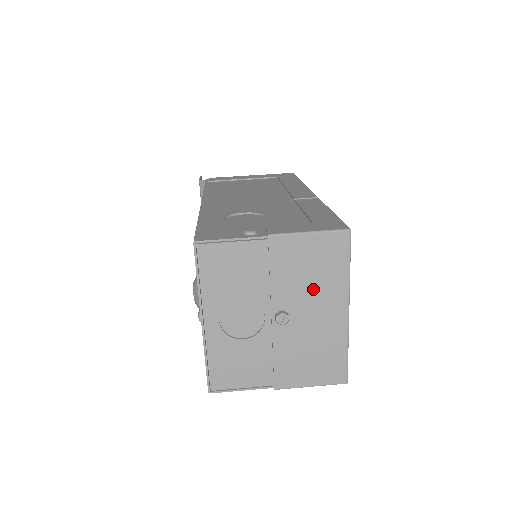
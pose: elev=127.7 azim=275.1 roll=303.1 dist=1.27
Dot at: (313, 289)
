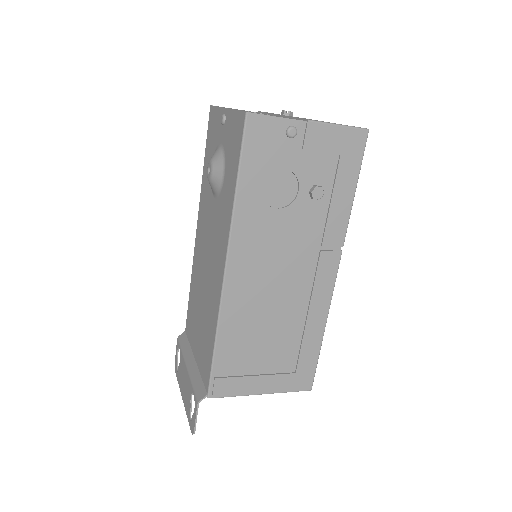
Dot at: occluded
